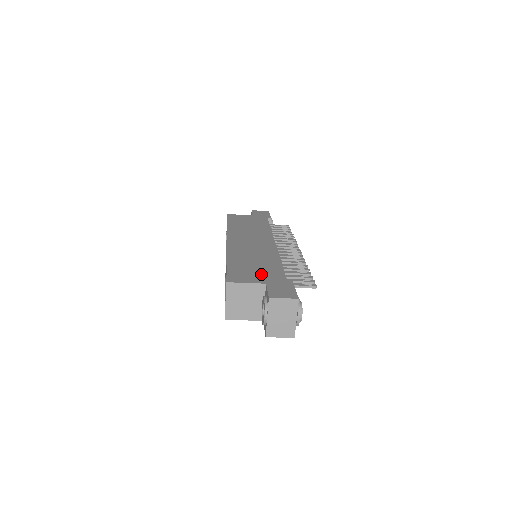
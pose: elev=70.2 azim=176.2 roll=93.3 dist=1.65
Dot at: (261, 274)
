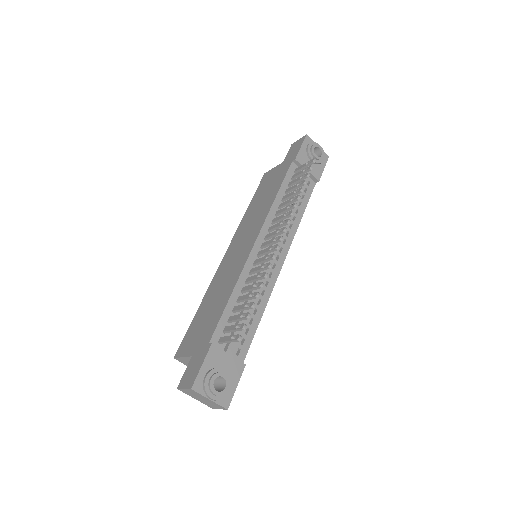
Dot at: (200, 334)
